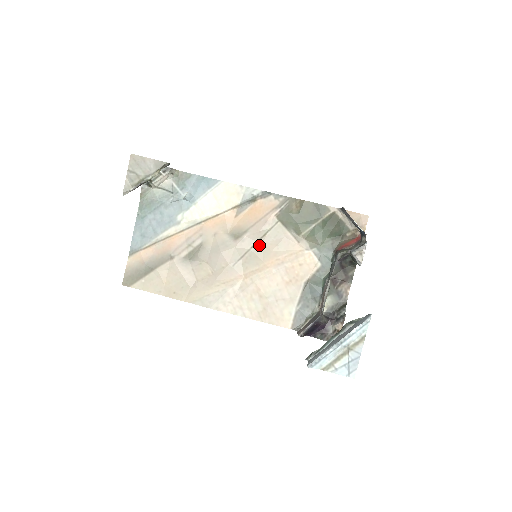
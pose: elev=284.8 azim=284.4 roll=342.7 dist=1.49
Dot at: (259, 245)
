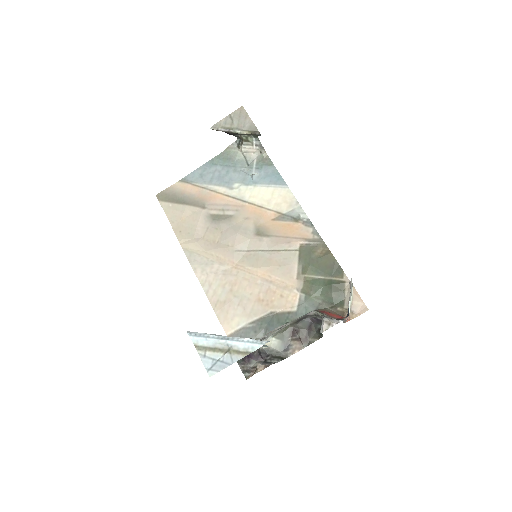
Dot at: (268, 254)
